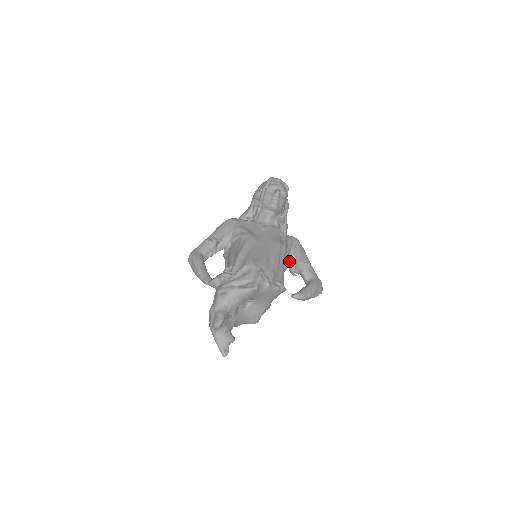
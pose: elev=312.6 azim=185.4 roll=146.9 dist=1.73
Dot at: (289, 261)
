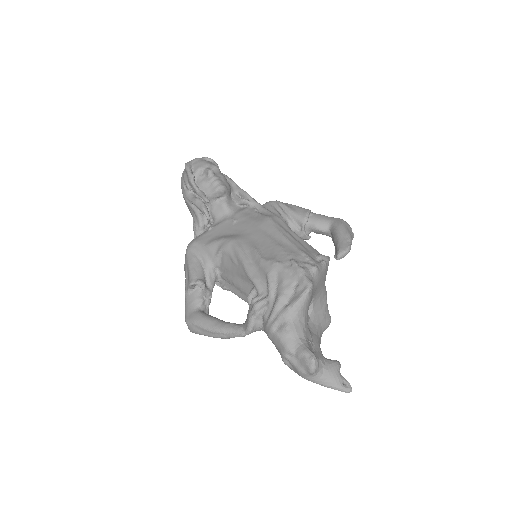
Dot at: (291, 229)
